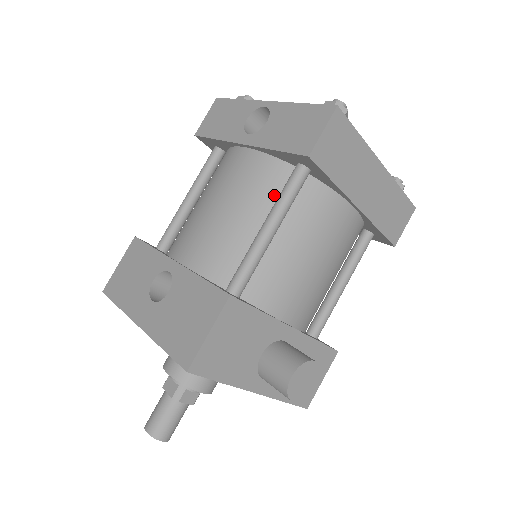
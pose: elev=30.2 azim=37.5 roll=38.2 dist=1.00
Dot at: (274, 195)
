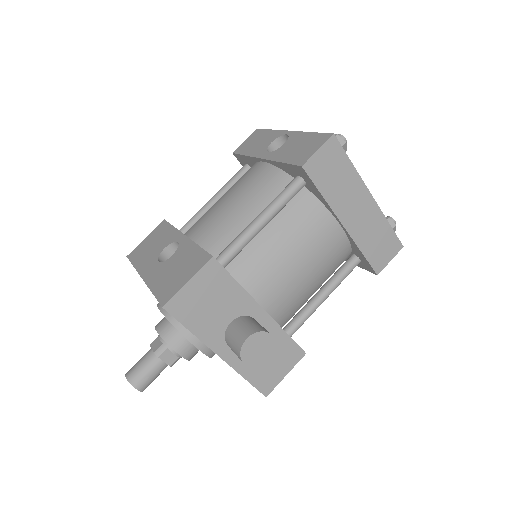
Dot at: (274, 198)
